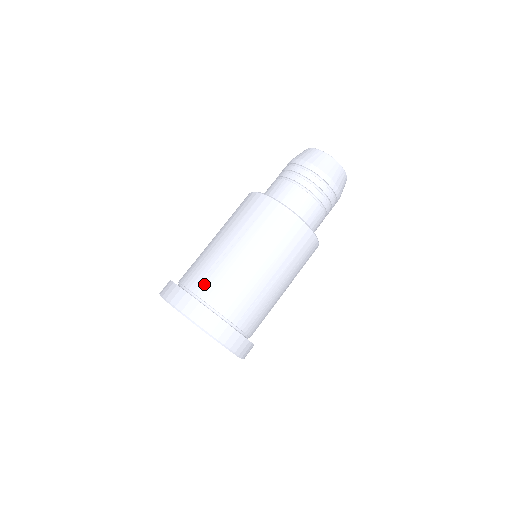
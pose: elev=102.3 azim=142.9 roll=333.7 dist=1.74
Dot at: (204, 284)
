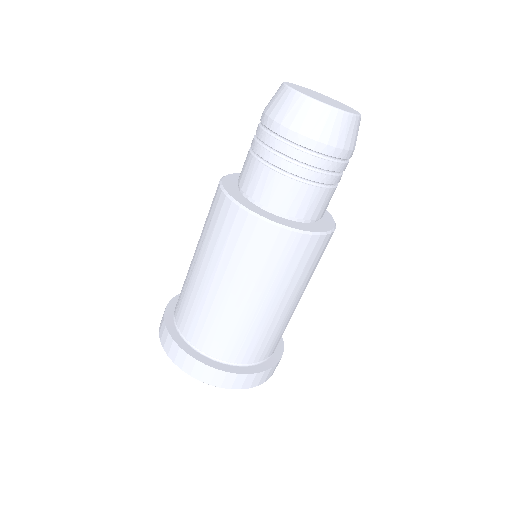
Dot at: (179, 308)
